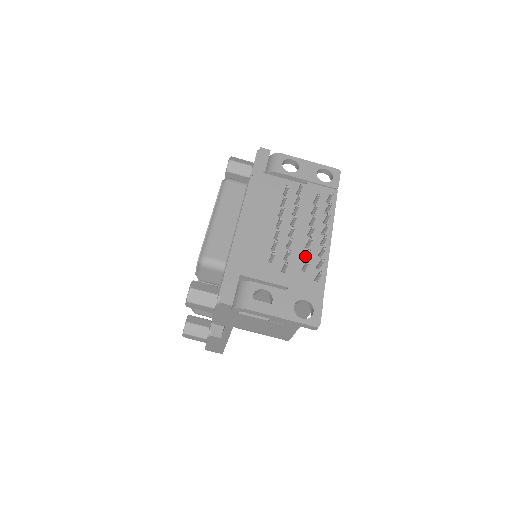
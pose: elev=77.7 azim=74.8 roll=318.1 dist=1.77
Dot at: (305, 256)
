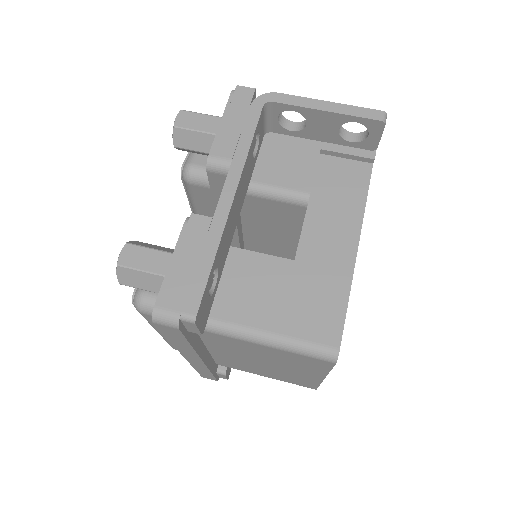
Dot at: occluded
